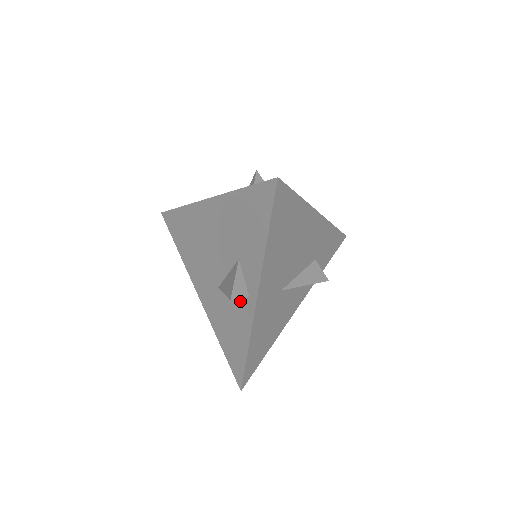
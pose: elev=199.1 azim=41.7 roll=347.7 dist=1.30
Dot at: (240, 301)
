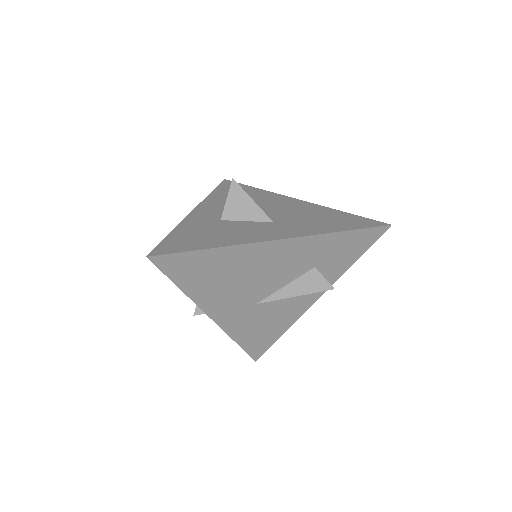
Dot at: occluded
